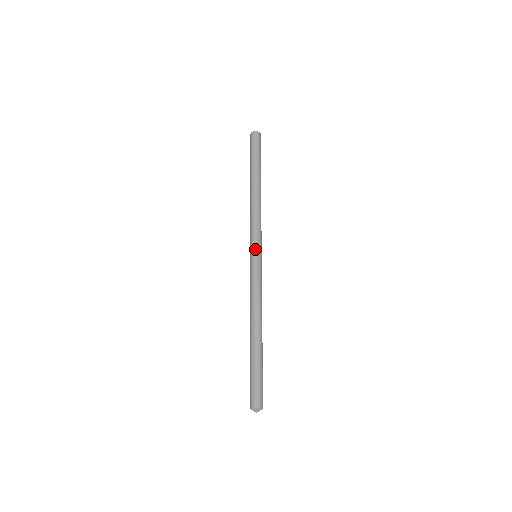
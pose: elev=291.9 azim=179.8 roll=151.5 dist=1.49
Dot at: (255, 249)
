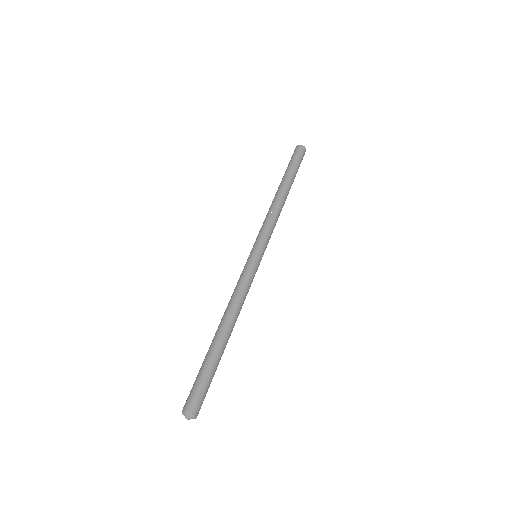
Dot at: (262, 250)
